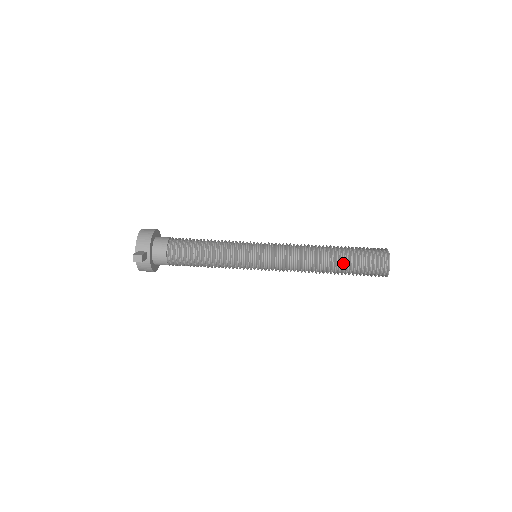
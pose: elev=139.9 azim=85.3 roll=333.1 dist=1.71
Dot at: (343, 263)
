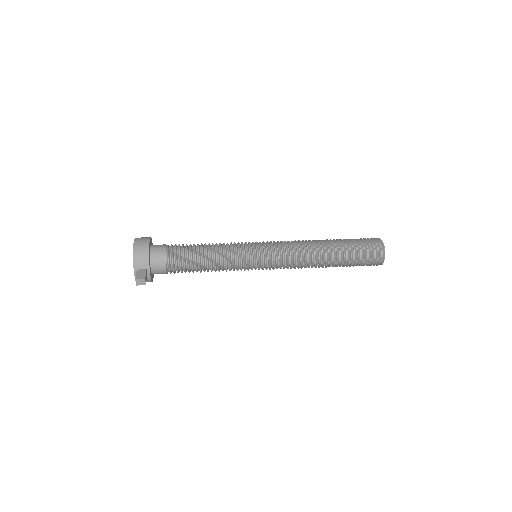
Dot at: (342, 260)
